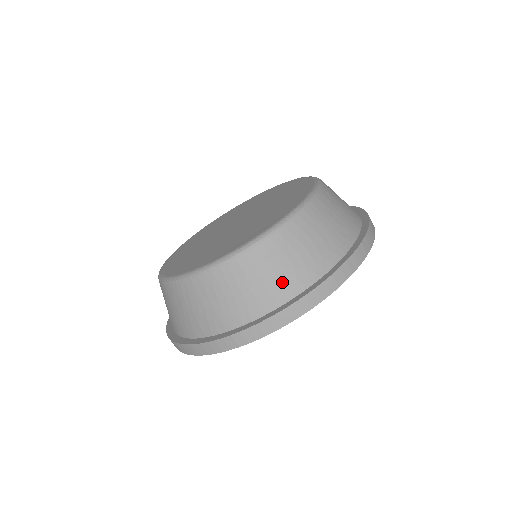
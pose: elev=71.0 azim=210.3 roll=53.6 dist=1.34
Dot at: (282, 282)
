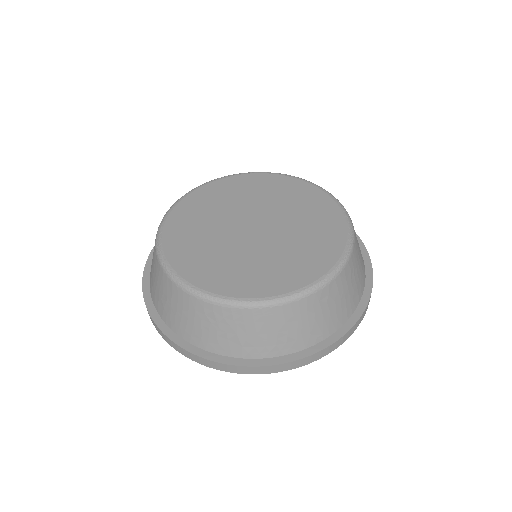
Dot at: (228, 342)
